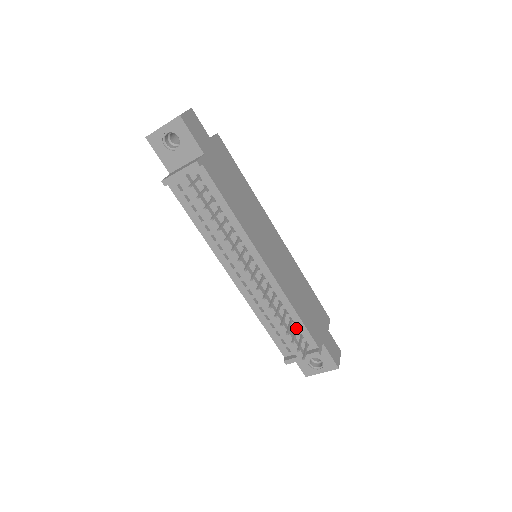
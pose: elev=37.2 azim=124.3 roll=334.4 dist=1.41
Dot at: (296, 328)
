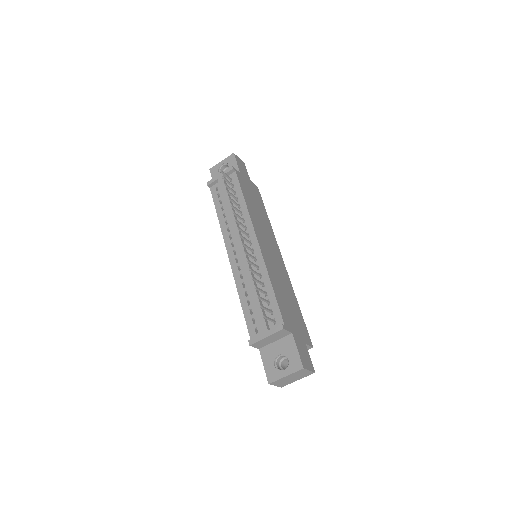
Dot at: (268, 300)
